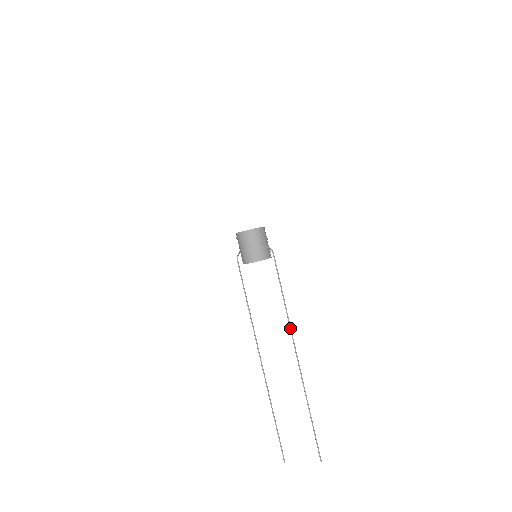
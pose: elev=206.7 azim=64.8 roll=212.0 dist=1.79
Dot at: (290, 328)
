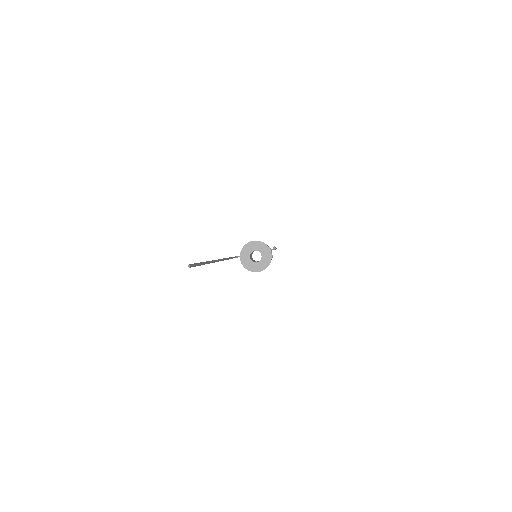
Dot at: occluded
